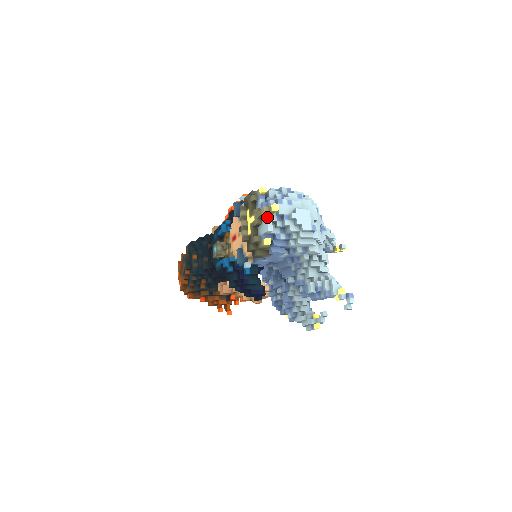
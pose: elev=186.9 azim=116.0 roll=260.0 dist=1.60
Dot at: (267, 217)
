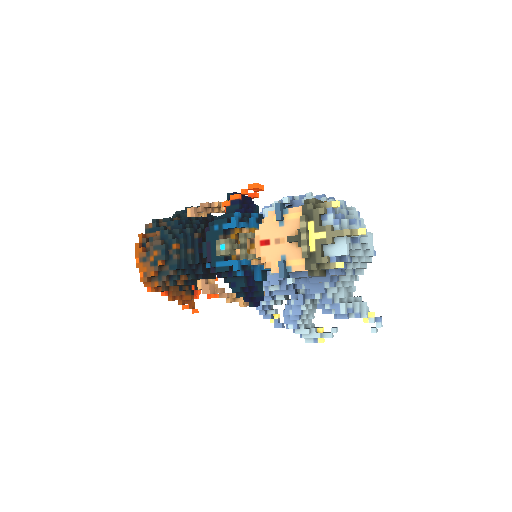
Dot at: (346, 239)
